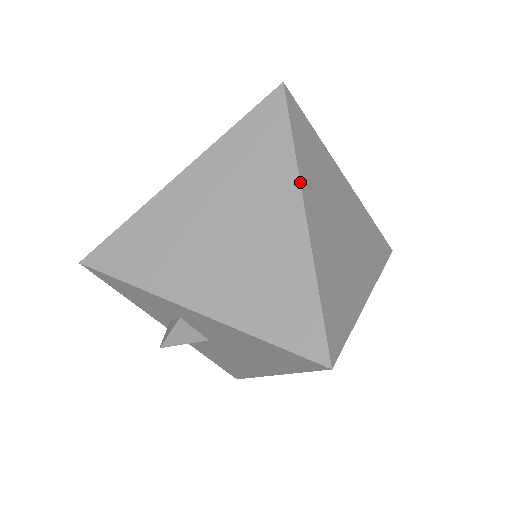
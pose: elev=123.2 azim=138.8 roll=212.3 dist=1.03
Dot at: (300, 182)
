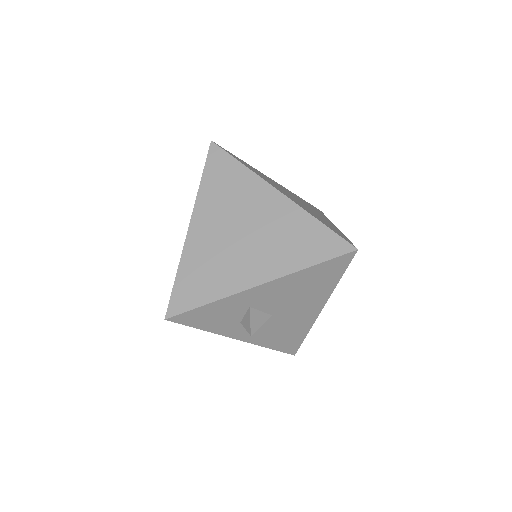
Dot at: (263, 179)
